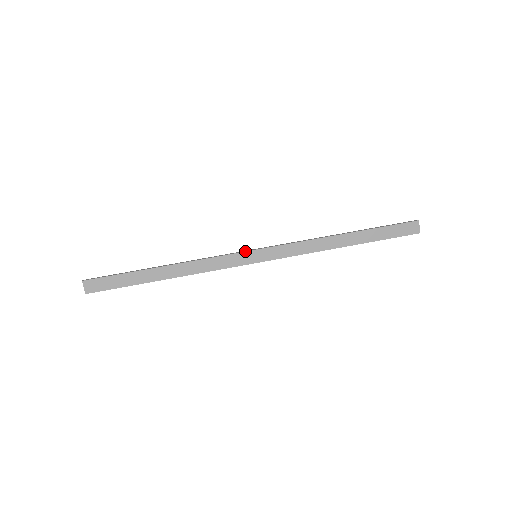
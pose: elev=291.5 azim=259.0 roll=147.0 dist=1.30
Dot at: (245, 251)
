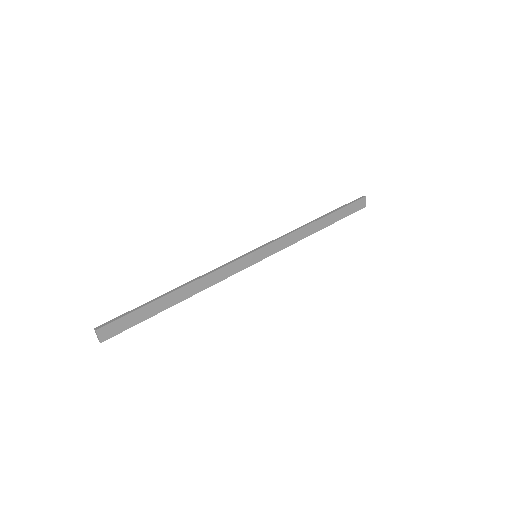
Dot at: (248, 254)
